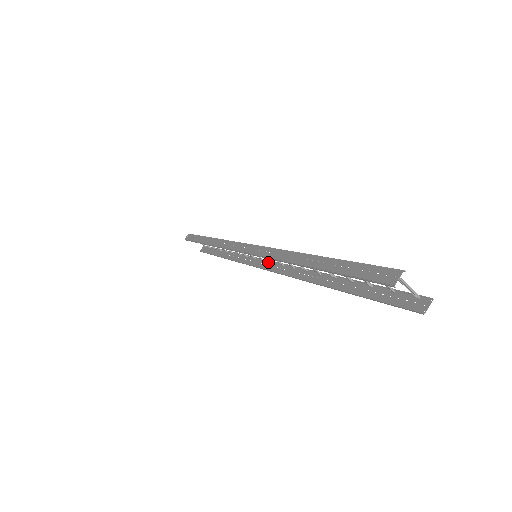
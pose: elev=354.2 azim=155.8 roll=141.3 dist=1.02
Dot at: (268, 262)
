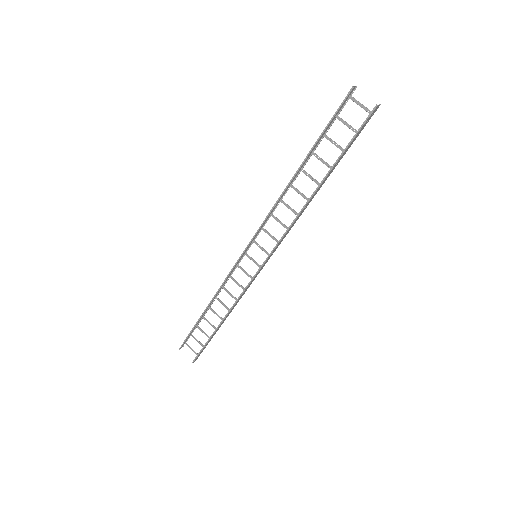
Dot at: (266, 262)
